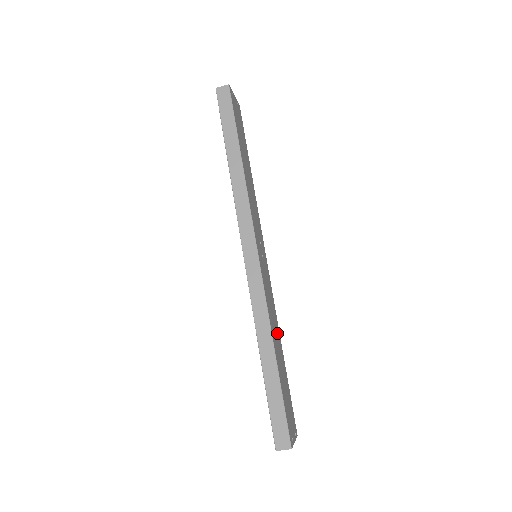
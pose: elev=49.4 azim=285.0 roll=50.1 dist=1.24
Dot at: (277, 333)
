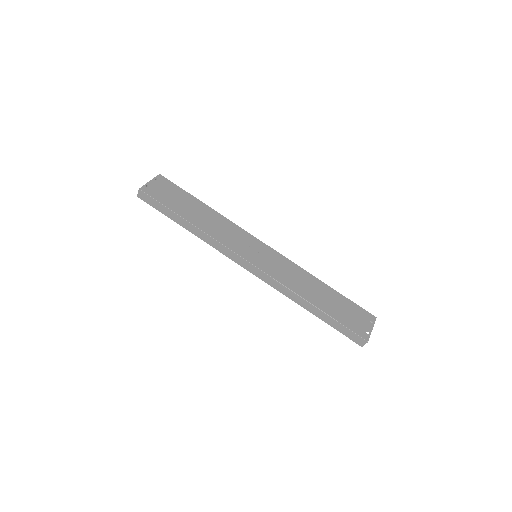
Dot at: (310, 282)
